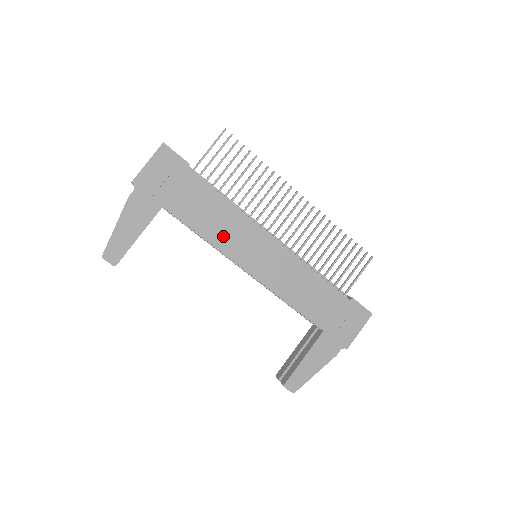
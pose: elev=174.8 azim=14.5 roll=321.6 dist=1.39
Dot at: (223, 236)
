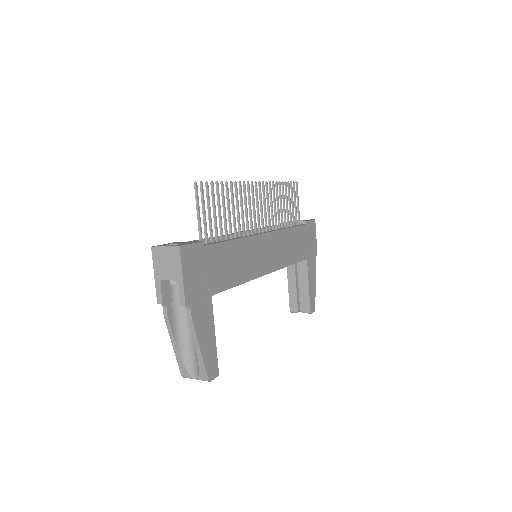
Dot at: (247, 268)
